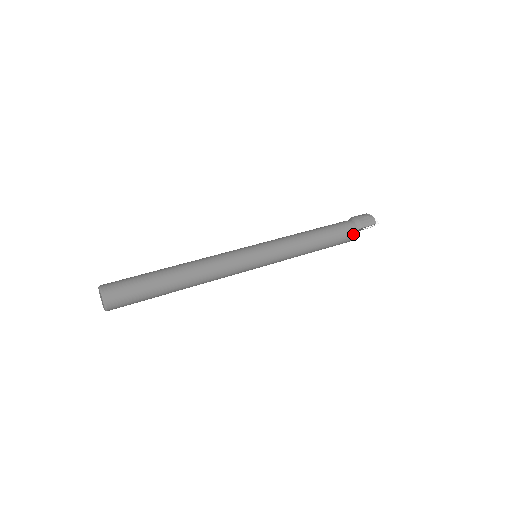
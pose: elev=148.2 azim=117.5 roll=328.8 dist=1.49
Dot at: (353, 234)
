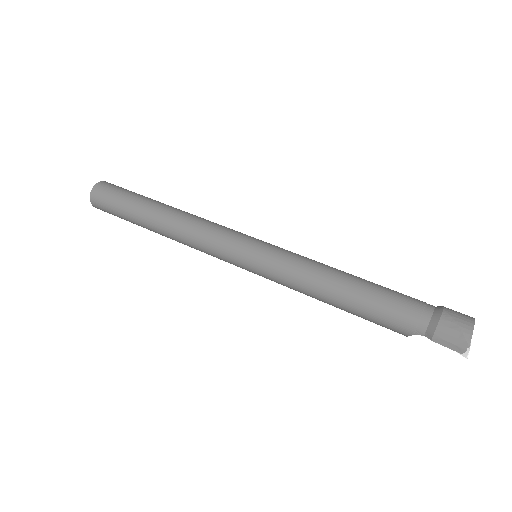
Dot at: (411, 334)
